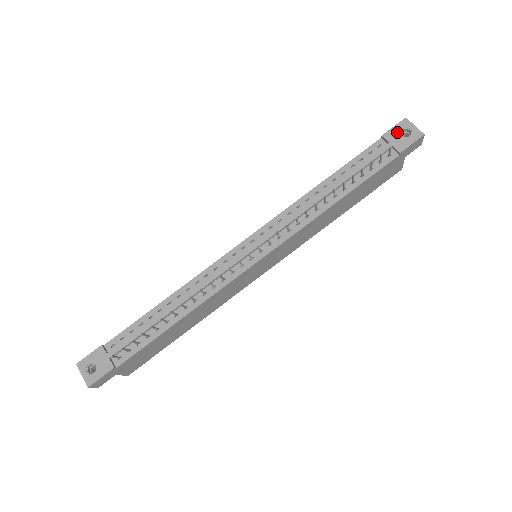
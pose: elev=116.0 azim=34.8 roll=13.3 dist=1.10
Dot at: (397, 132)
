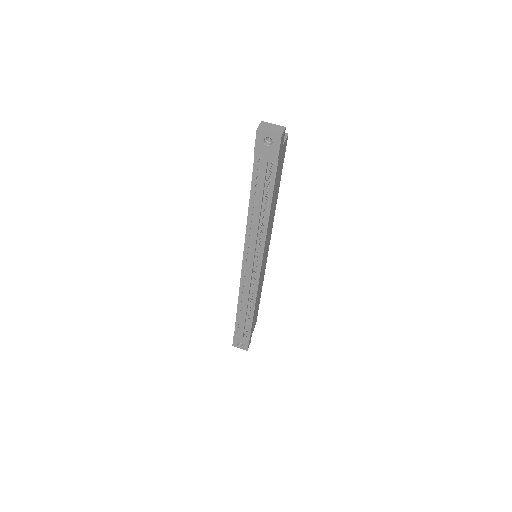
Dot at: (261, 146)
